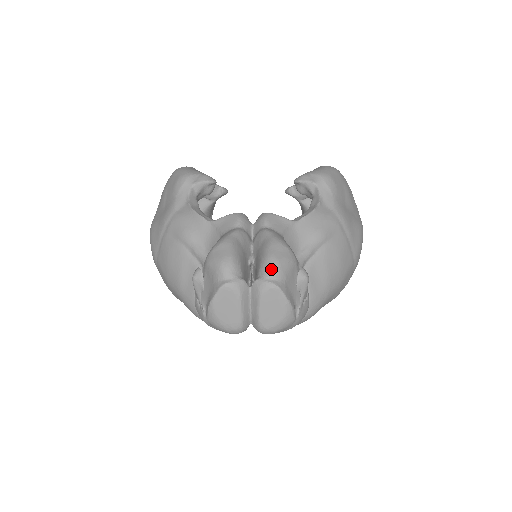
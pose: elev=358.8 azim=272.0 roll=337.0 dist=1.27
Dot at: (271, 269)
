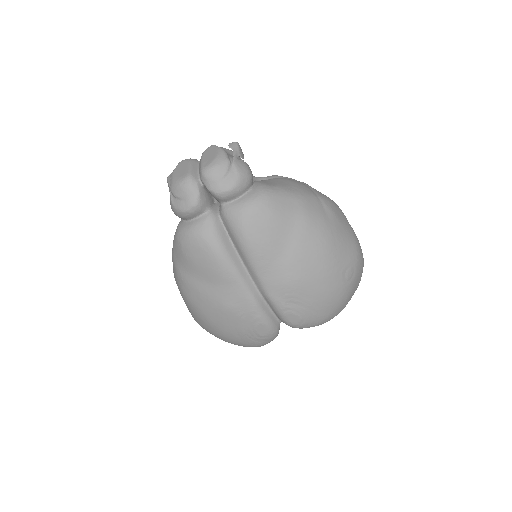
Dot at: occluded
